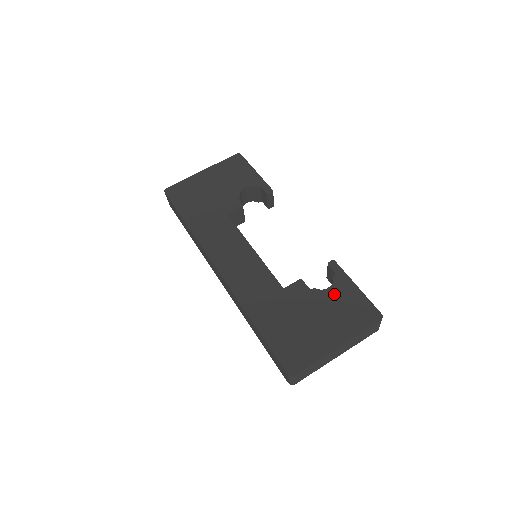
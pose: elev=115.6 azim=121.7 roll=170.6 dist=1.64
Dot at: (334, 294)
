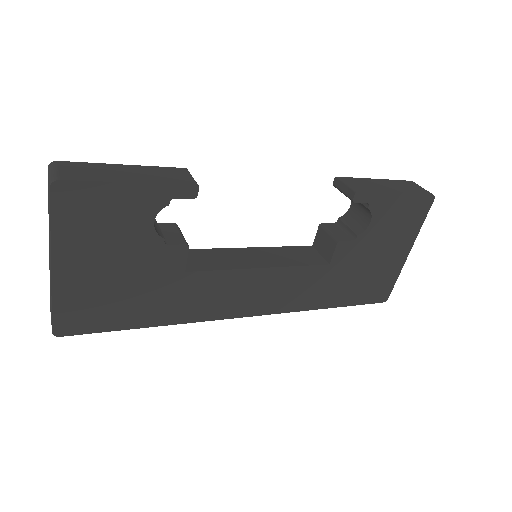
Dot at: (380, 222)
